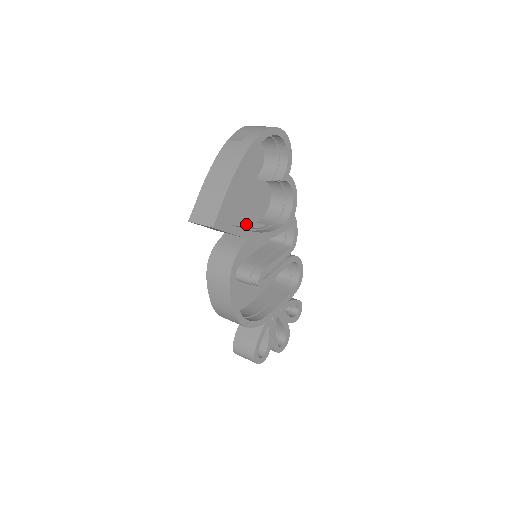
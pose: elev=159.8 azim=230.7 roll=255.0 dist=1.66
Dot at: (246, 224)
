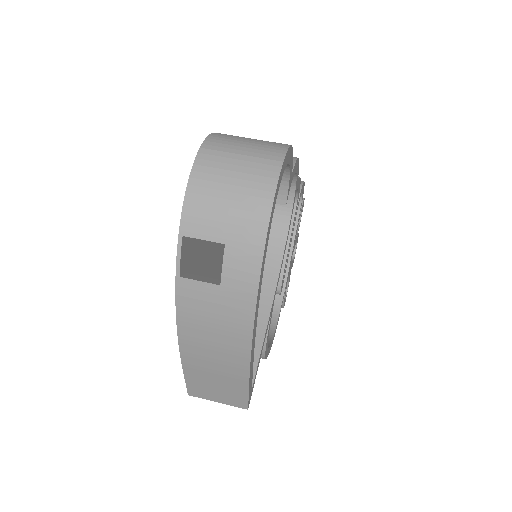
Dot at: occluded
